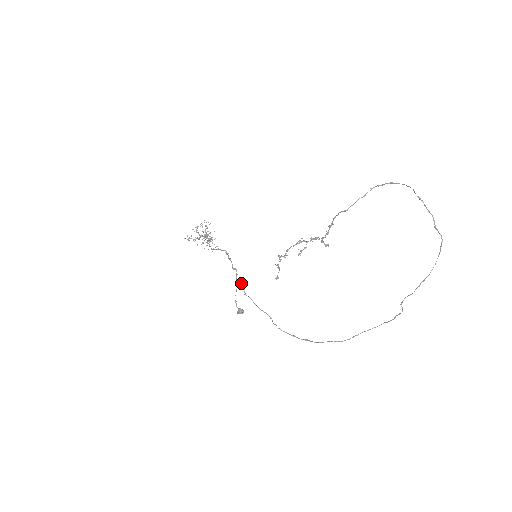
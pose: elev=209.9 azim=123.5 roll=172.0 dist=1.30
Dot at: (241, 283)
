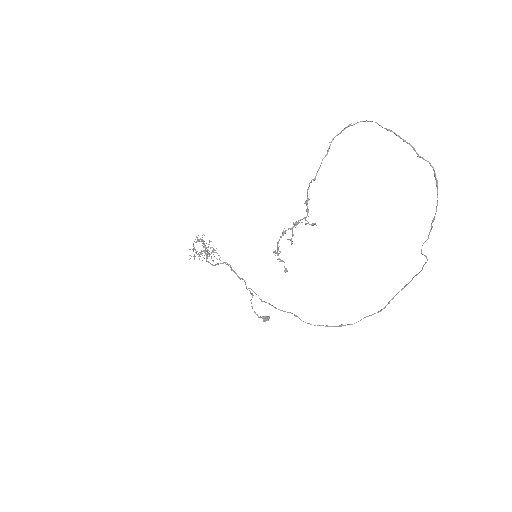
Dot at: (253, 291)
